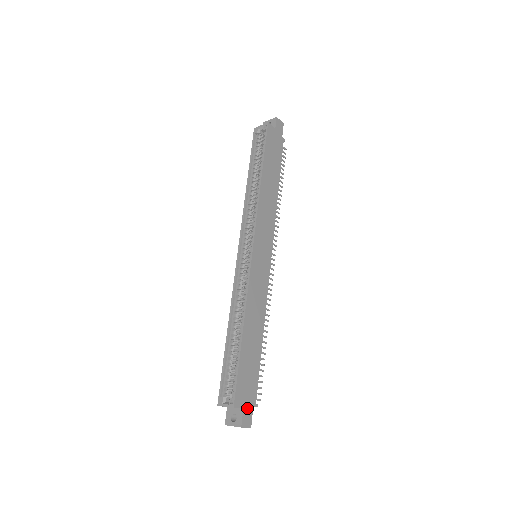
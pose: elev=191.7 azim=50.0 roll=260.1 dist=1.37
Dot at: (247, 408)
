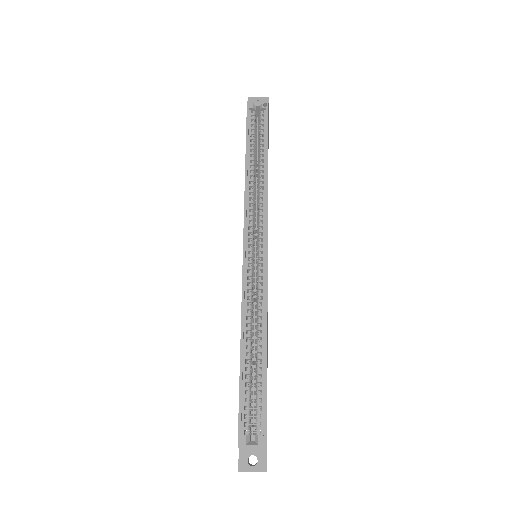
Dot at: occluded
